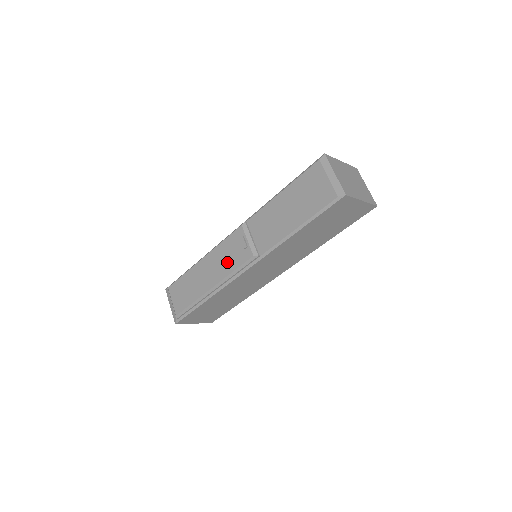
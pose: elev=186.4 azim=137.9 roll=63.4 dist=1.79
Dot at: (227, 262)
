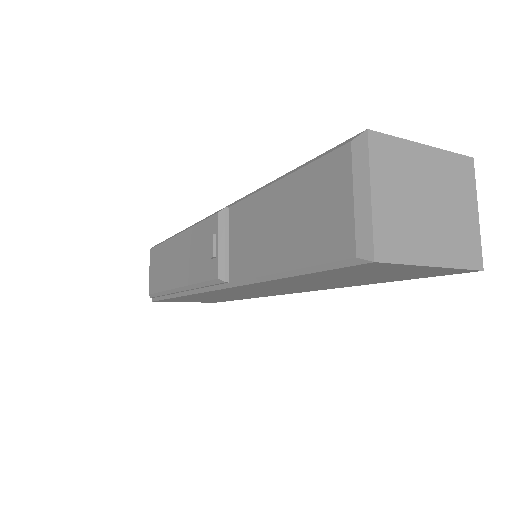
Dot at: (194, 263)
